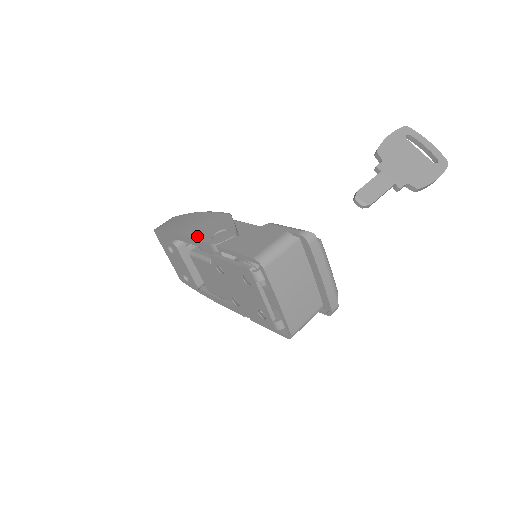
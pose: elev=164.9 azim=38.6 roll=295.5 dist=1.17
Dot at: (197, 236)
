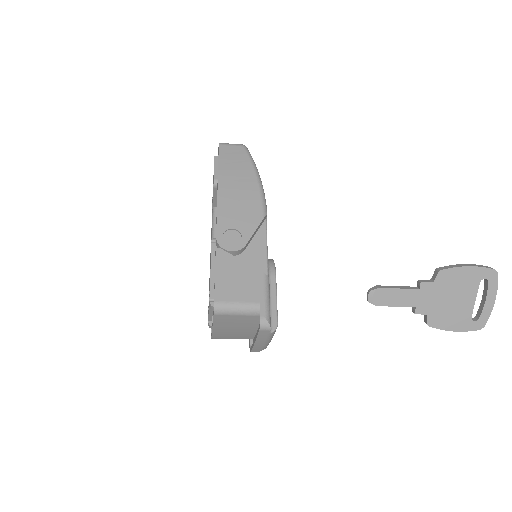
Dot at: (221, 213)
